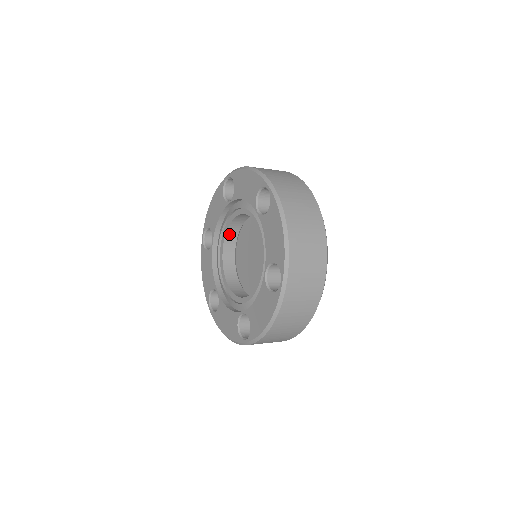
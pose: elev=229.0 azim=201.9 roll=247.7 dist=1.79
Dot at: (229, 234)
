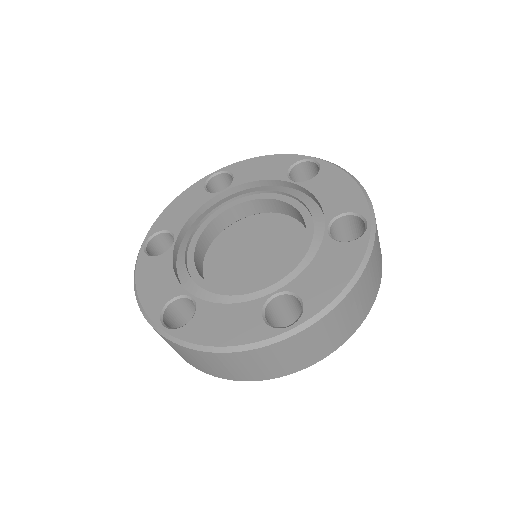
Dot at: (249, 204)
